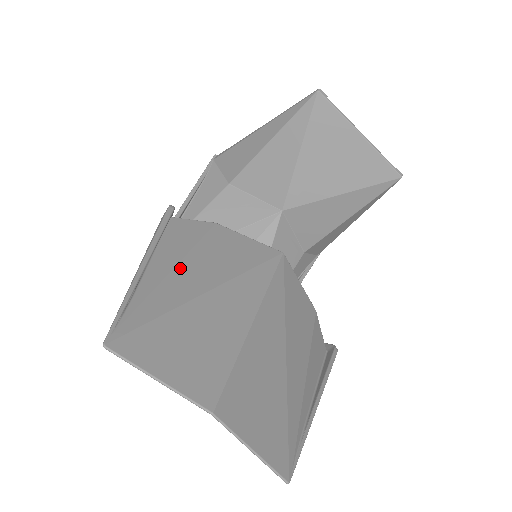
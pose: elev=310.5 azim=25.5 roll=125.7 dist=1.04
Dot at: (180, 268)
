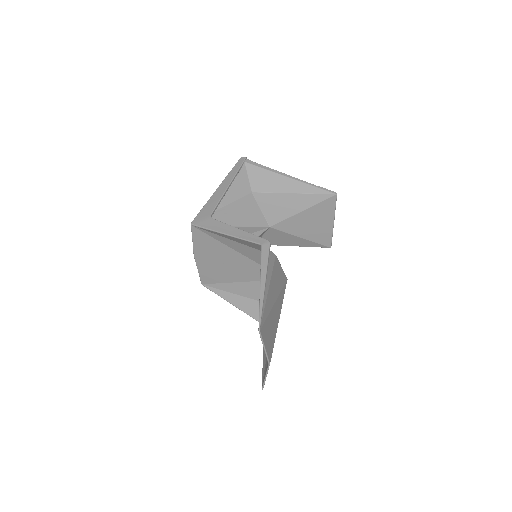
Dot at: (270, 287)
